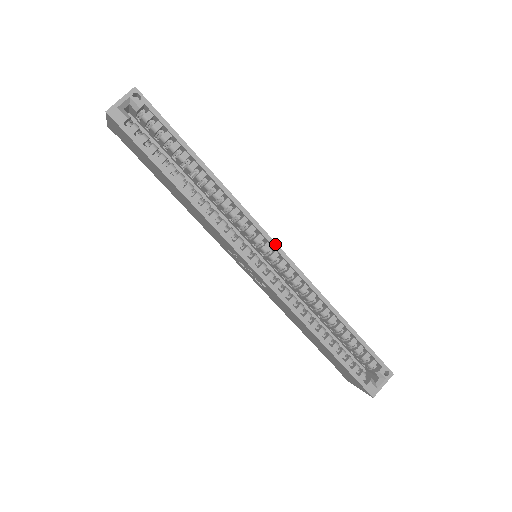
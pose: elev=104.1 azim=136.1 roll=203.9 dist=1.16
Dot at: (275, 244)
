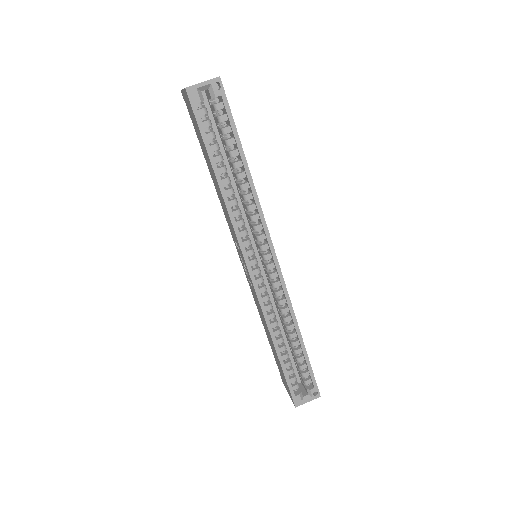
Dot at: (276, 258)
